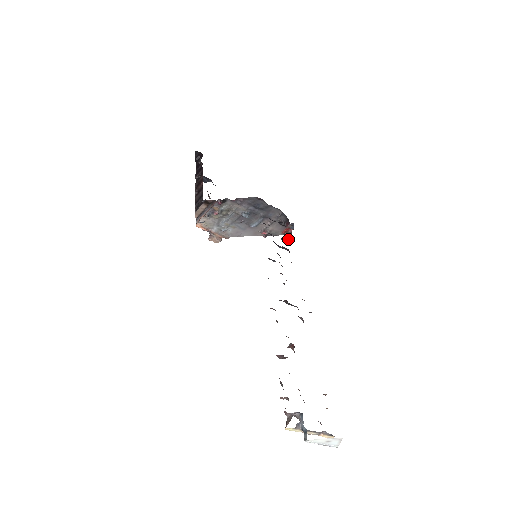
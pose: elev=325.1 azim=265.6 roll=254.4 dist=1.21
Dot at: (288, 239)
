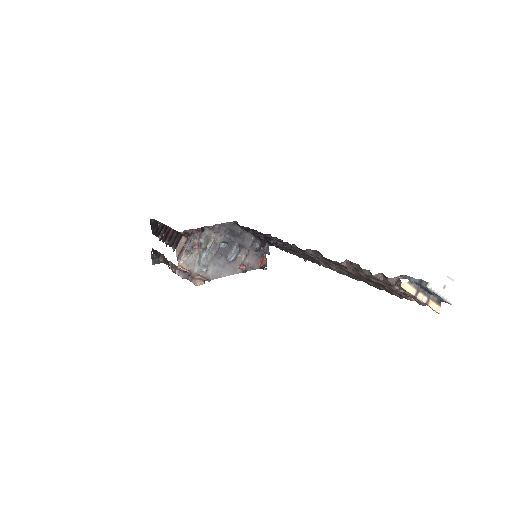
Dot at: (266, 268)
